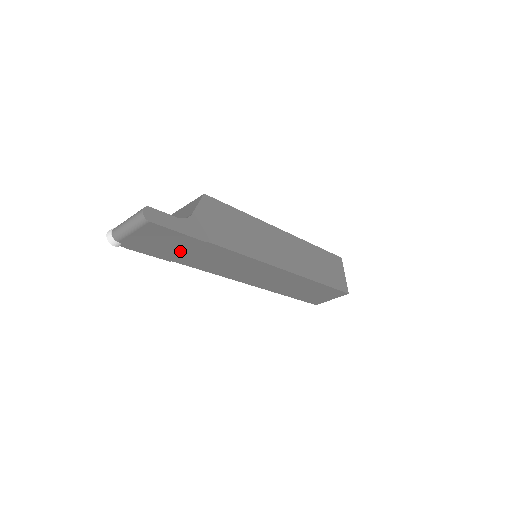
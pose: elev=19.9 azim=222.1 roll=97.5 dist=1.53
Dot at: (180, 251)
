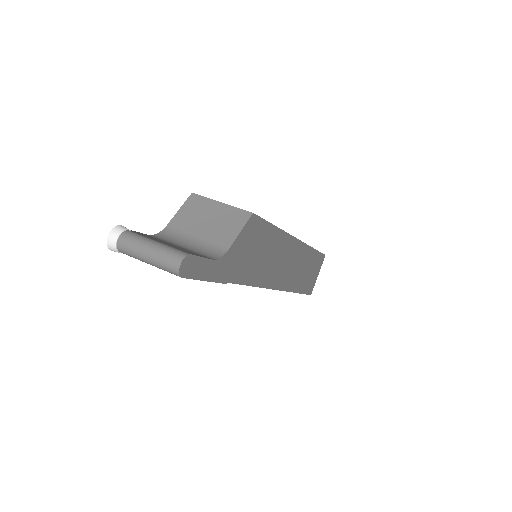
Dot at: occluded
